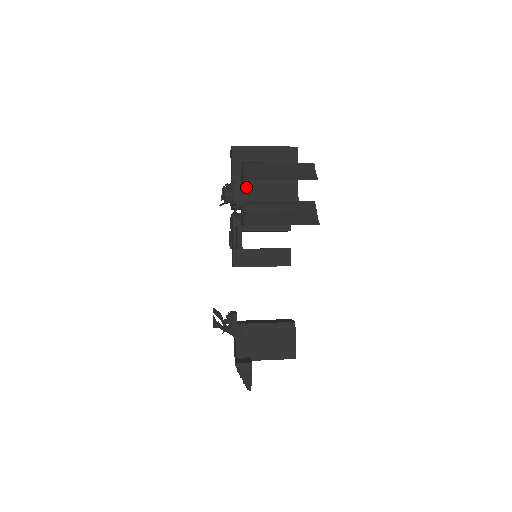
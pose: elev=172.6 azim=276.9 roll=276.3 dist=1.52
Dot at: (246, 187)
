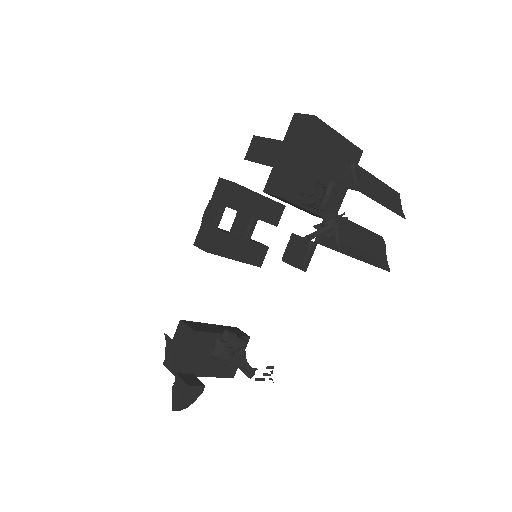
Dot at: occluded
